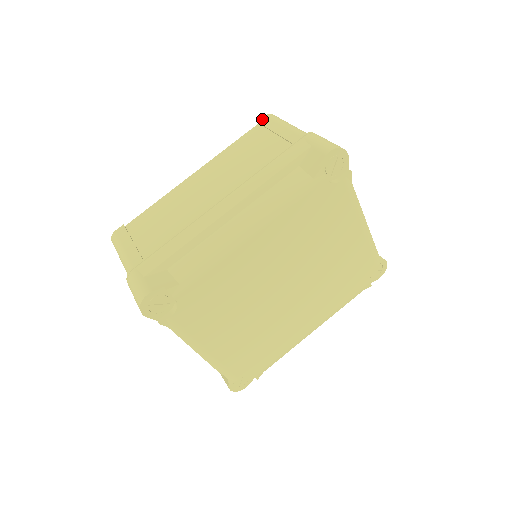
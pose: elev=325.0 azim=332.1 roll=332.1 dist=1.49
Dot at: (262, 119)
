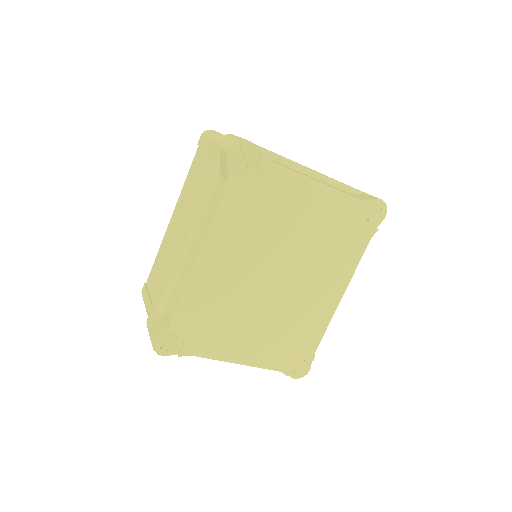
Dot at: (199, 140)
